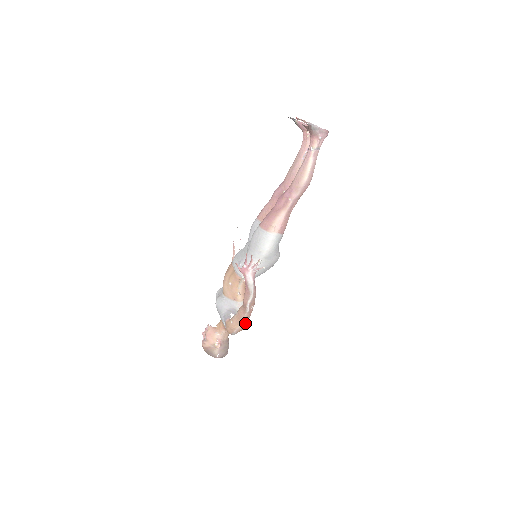
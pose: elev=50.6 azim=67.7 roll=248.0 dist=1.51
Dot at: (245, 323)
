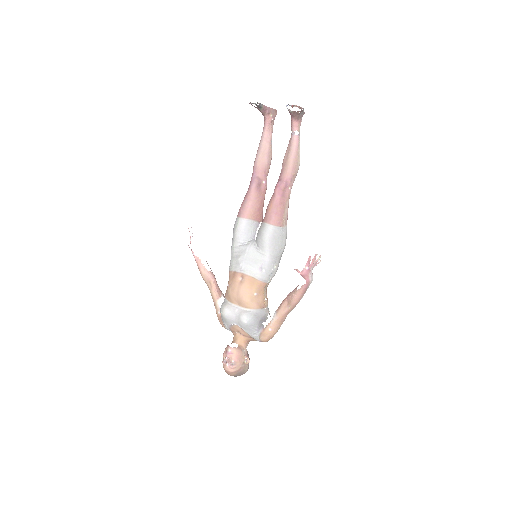
Dot at: (282, 323)
